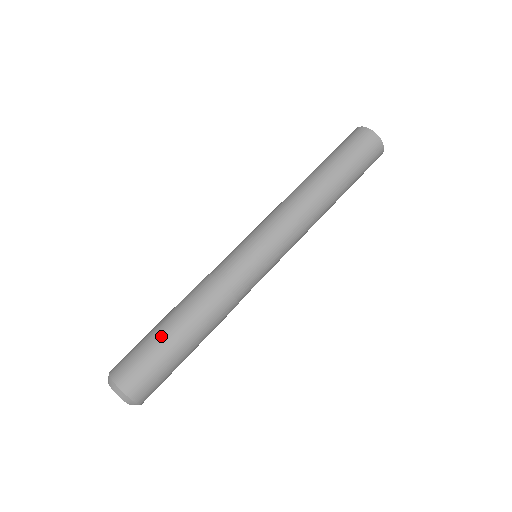
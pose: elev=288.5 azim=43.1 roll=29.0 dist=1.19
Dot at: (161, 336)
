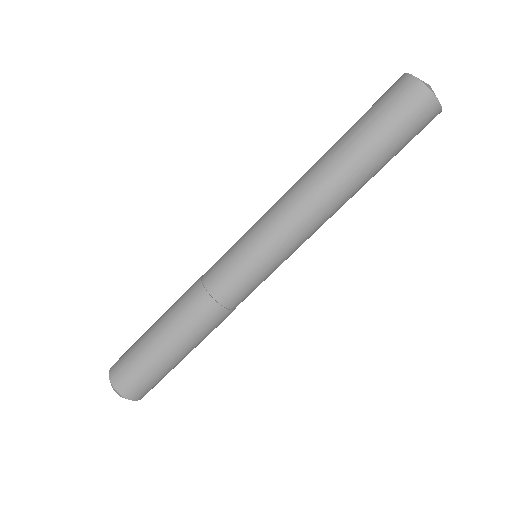
Dot at: (152, 348)
